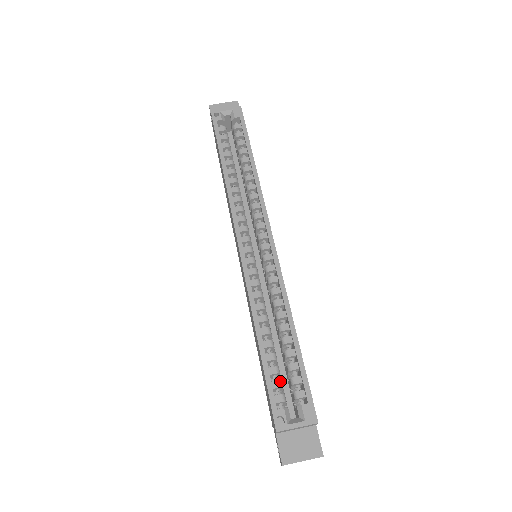
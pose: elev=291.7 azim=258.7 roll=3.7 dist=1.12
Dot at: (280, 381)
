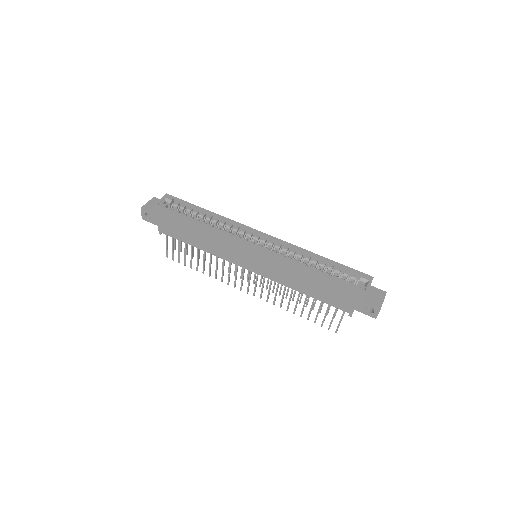
Dot at: occluded
